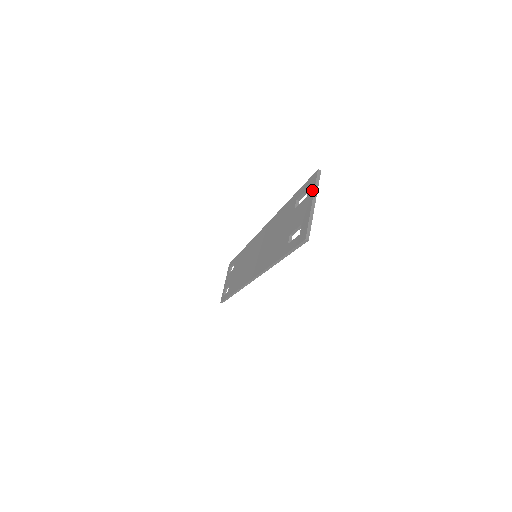
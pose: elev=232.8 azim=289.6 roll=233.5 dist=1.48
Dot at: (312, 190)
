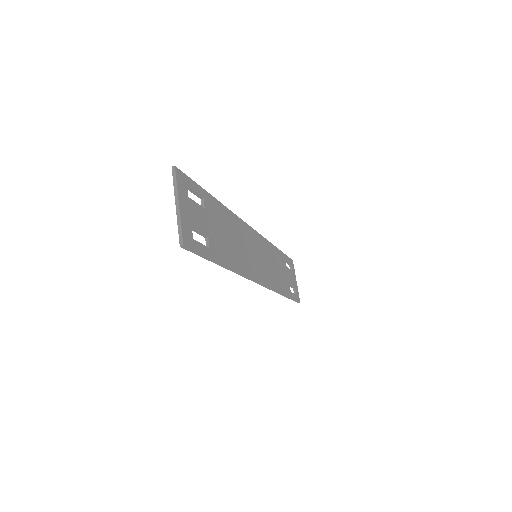
Dot at: (176, 190)
